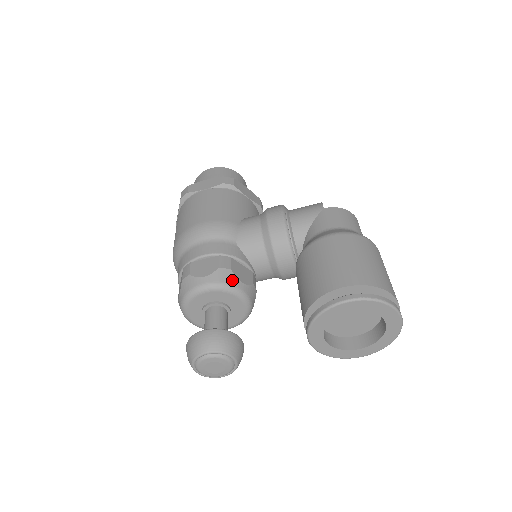
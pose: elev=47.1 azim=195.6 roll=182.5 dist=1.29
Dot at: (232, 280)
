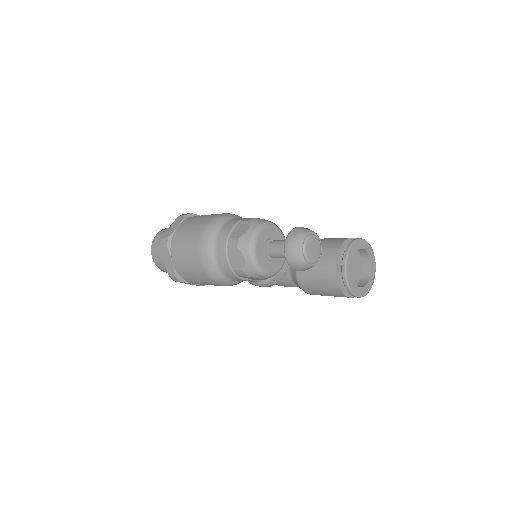
Dot at: occluded
